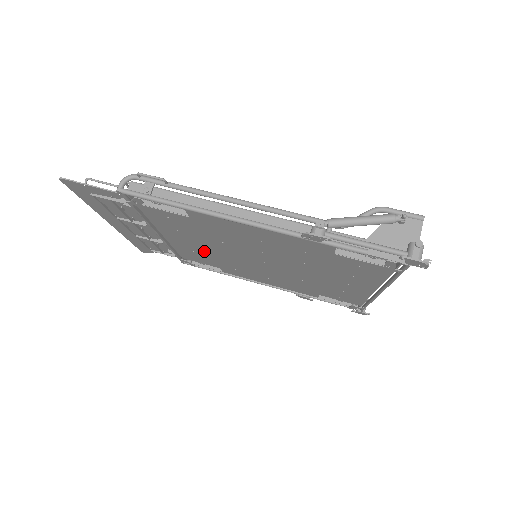
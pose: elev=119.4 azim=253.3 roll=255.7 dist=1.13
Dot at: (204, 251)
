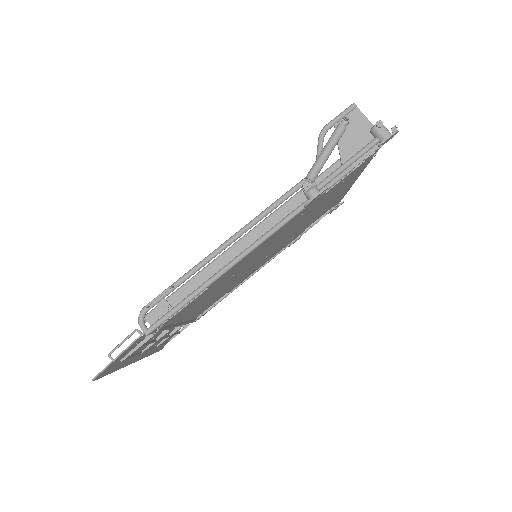
Dot at: (215, 296)
